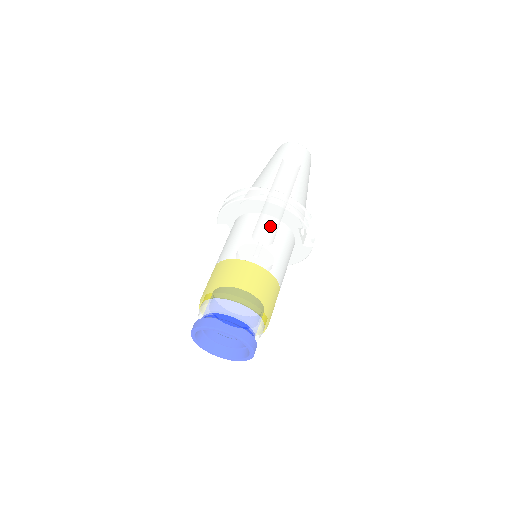
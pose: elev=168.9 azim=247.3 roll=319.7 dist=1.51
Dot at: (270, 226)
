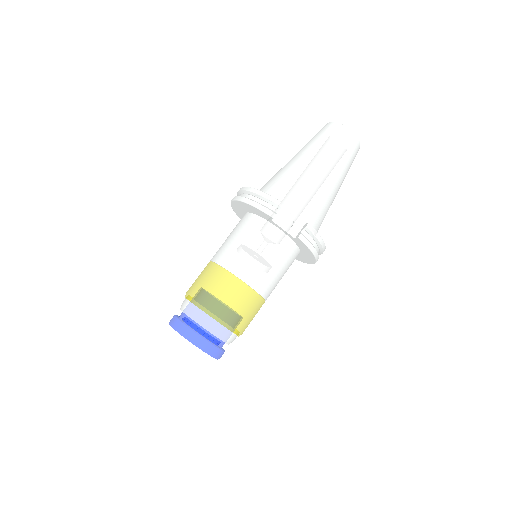
Dot at: (246, 224)
